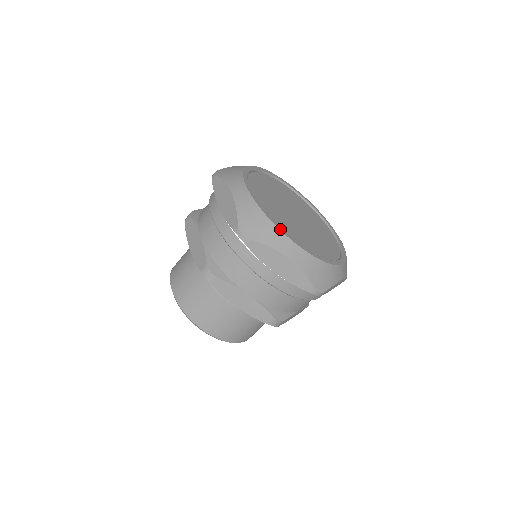
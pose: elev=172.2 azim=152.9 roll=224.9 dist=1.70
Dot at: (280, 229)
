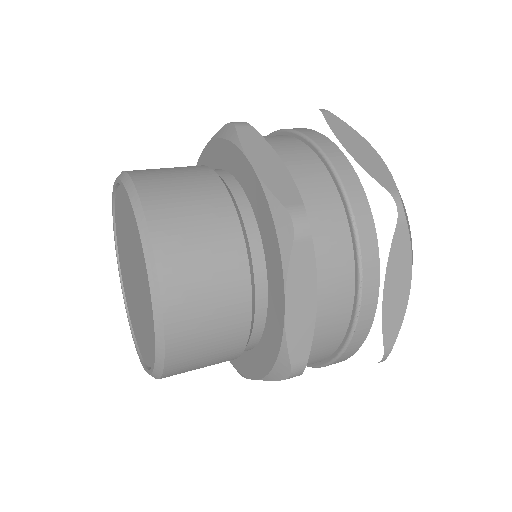
Dot at: occluded
